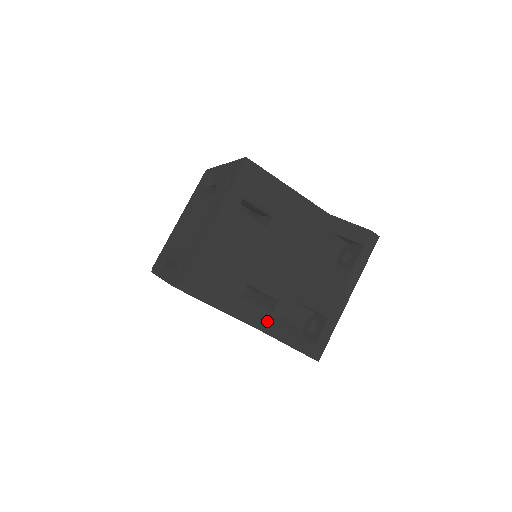
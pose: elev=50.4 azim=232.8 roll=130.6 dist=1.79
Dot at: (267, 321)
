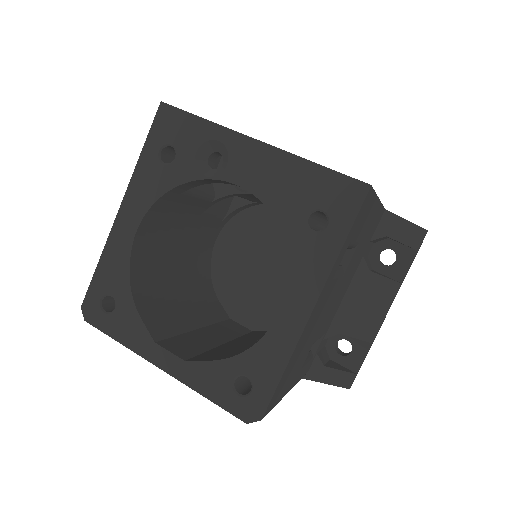
Dot at: (308, 368)
